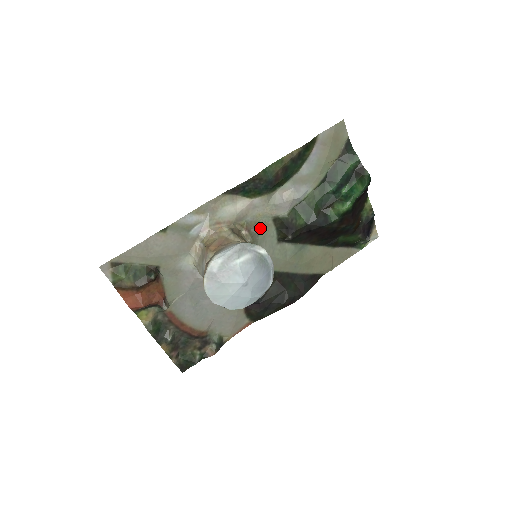
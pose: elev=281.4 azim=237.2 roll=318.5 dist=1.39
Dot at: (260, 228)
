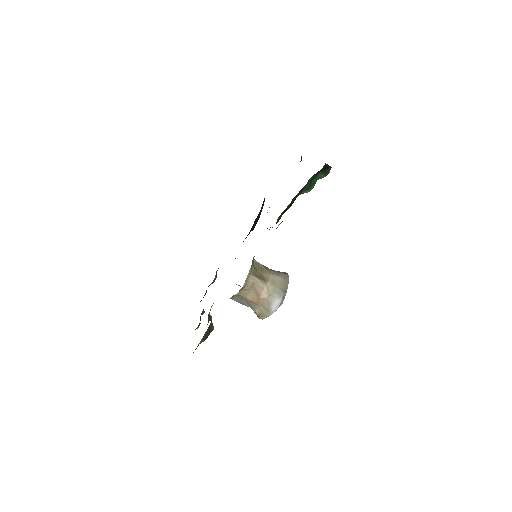
Dot at: occluded
